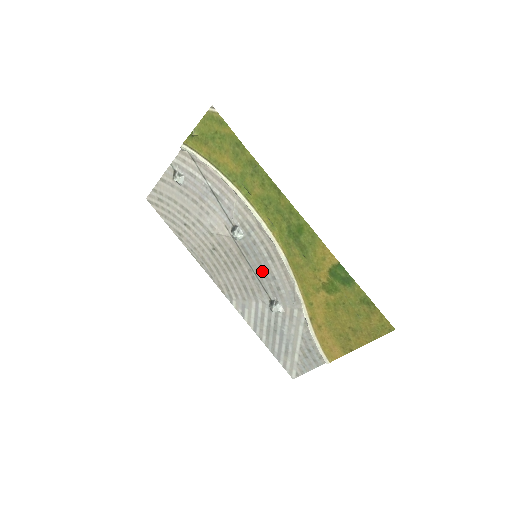
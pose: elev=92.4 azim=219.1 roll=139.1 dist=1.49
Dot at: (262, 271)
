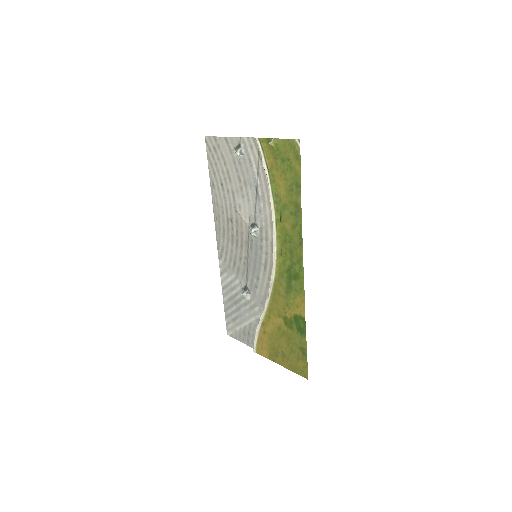
Dot at: (253, 267)
